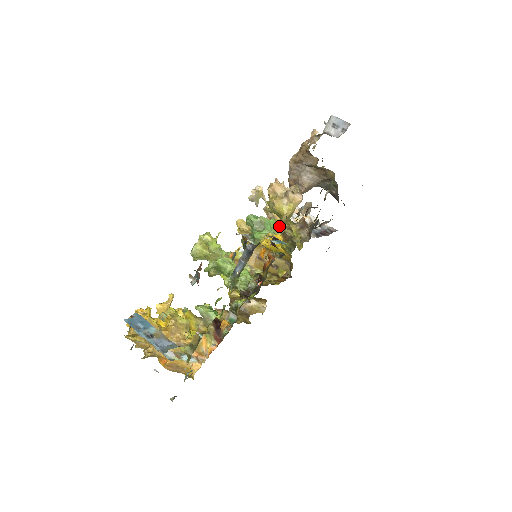
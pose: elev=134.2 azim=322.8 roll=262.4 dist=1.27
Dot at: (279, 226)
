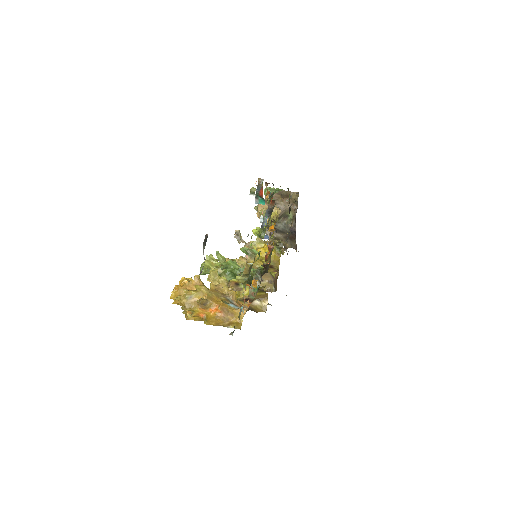
Dot at: (264, 241)
